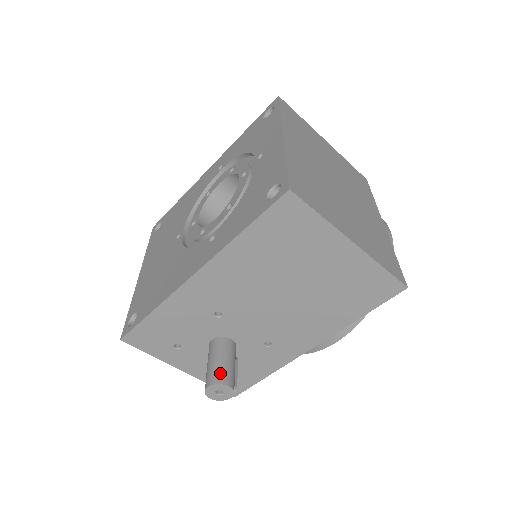
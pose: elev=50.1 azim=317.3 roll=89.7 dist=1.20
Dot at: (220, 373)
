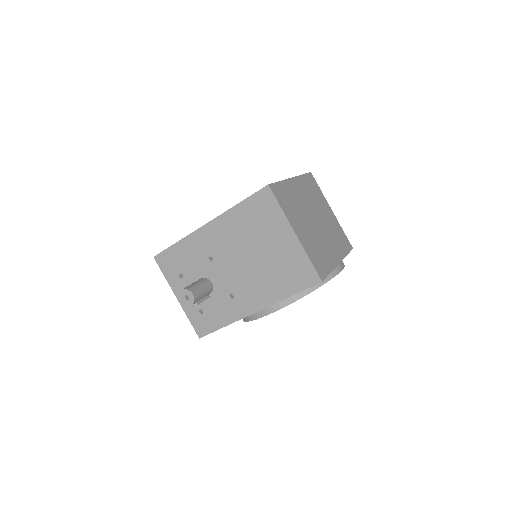
Dot at: (193, 287)
